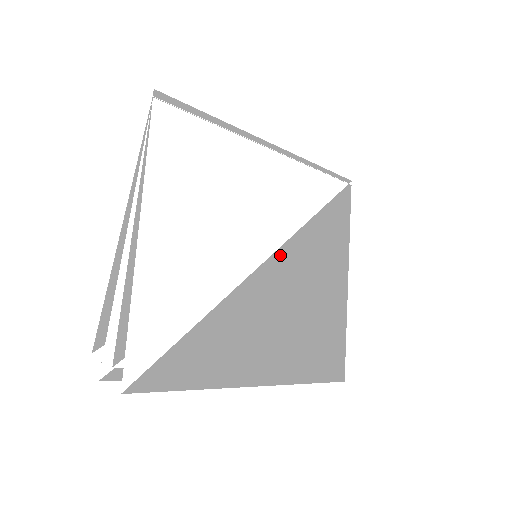
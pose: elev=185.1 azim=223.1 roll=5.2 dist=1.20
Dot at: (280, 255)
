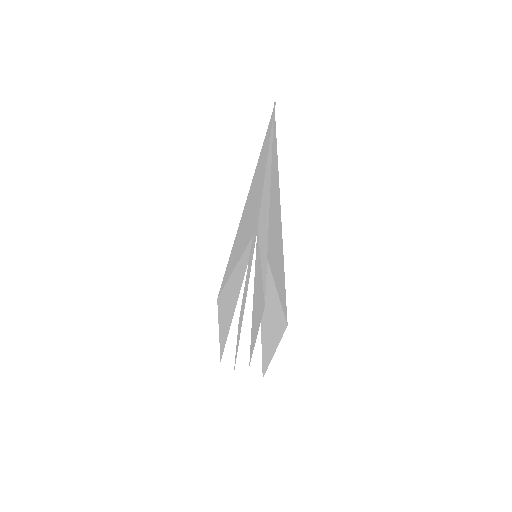
Dot at: occluded
